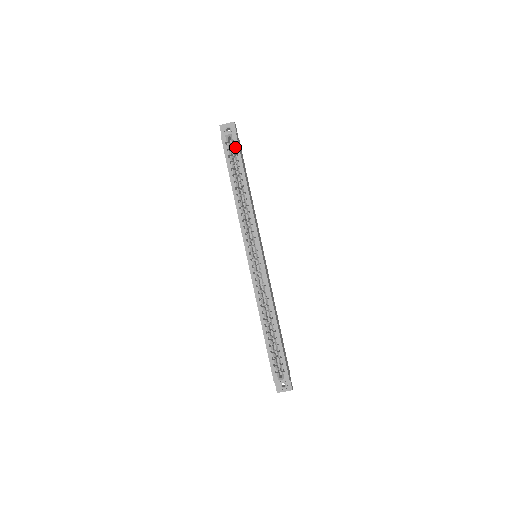
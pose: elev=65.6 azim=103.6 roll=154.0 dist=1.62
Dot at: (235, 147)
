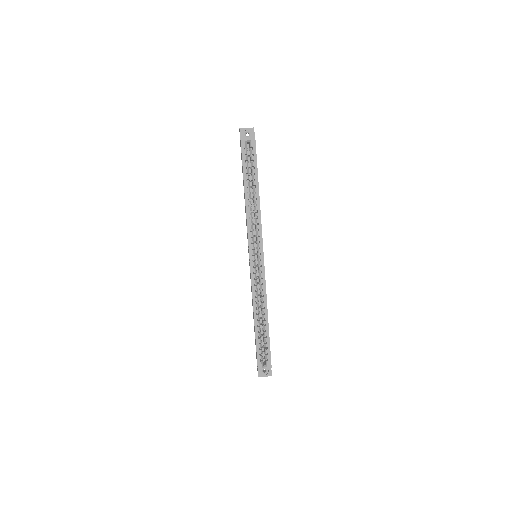
Dot at: (252, 153)
